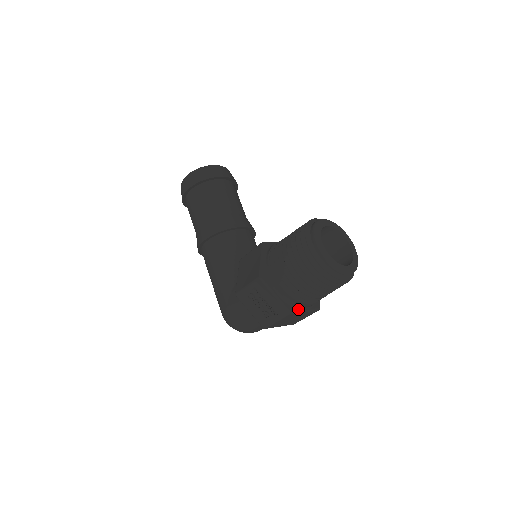
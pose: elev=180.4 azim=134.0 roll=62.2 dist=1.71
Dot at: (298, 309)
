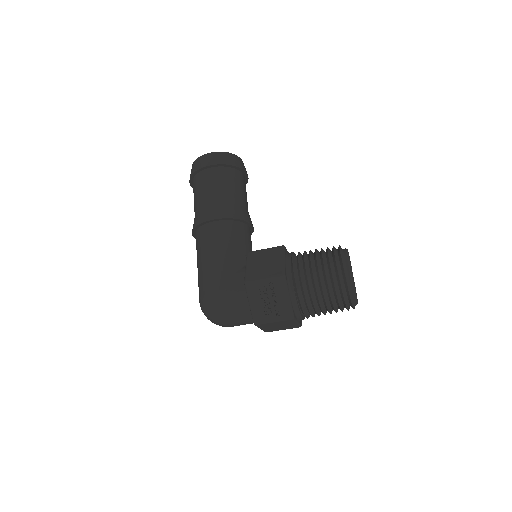
Dot at: (296, 318)
